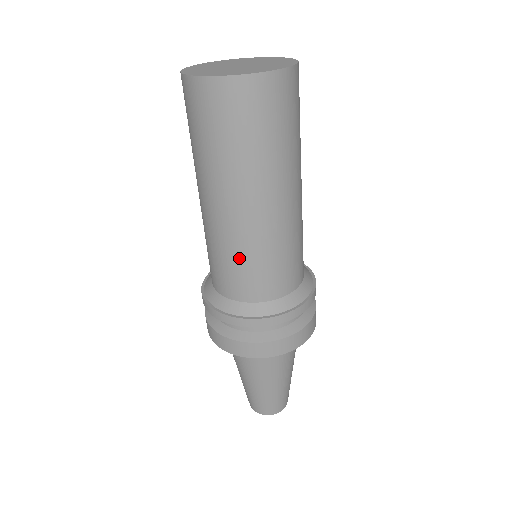
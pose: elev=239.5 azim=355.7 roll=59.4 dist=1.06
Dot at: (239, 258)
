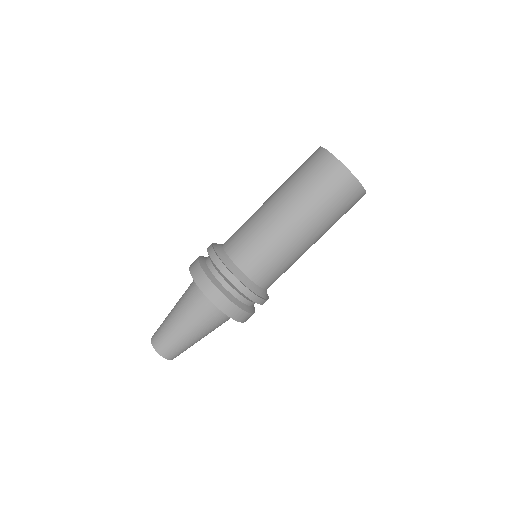
Dot at: (266, 247)
